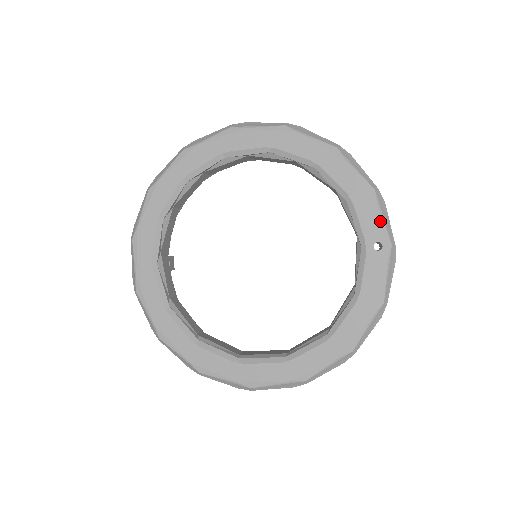
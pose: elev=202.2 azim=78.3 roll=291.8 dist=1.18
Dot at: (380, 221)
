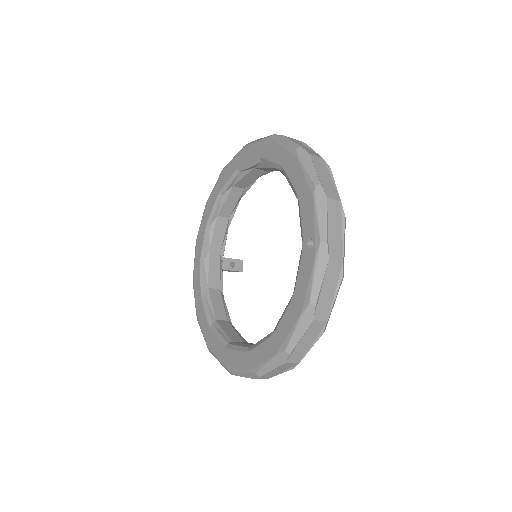
Dot at: (314, 217)
